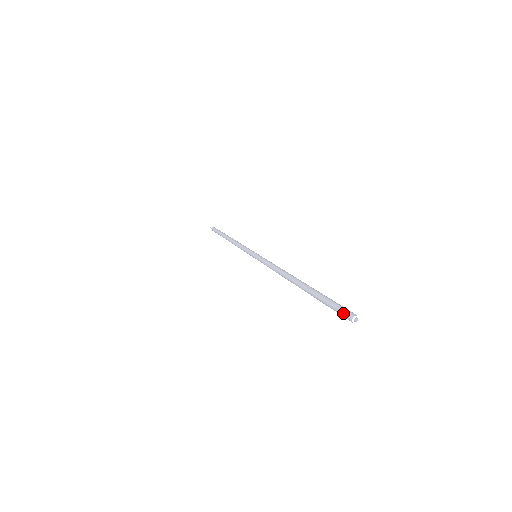
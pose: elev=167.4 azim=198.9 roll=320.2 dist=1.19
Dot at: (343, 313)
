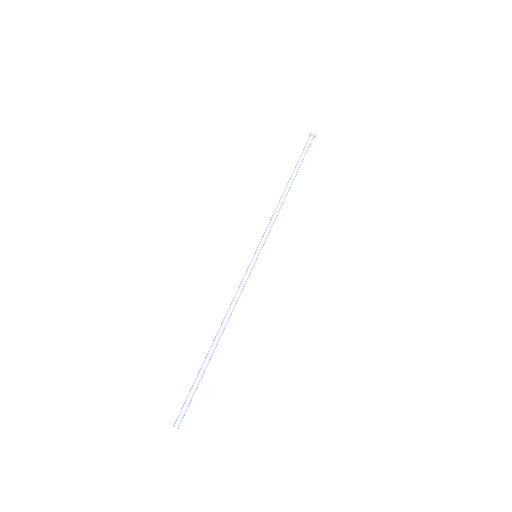
Dot at: (178, 415)
